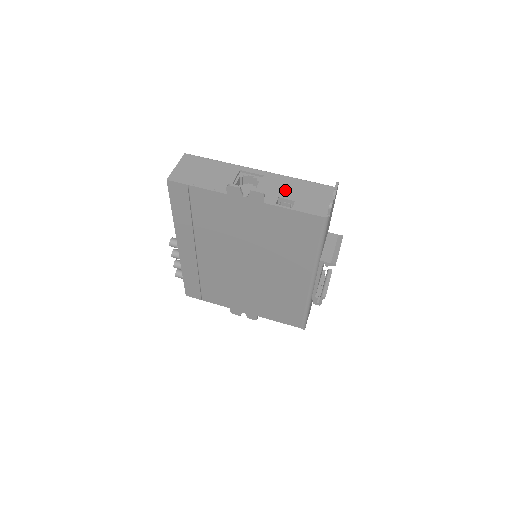
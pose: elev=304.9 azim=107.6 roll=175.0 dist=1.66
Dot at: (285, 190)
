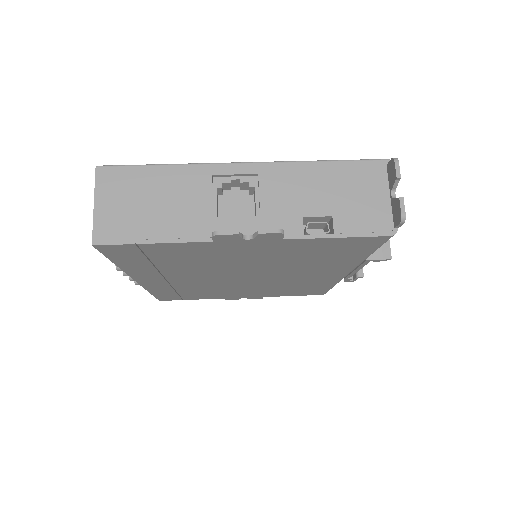
Dot at: (307, 196)
